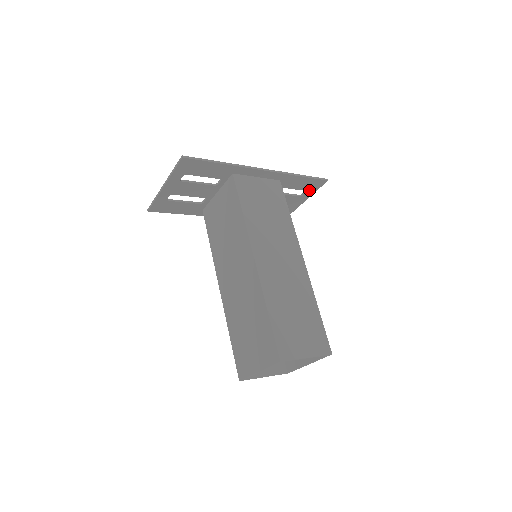
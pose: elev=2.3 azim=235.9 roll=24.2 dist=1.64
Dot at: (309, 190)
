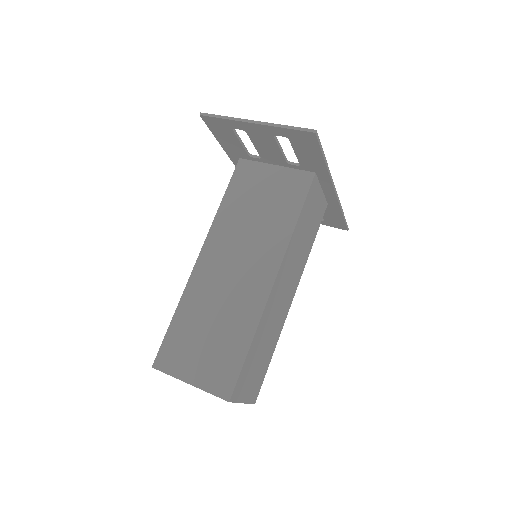
Dot at: (327, 222)
